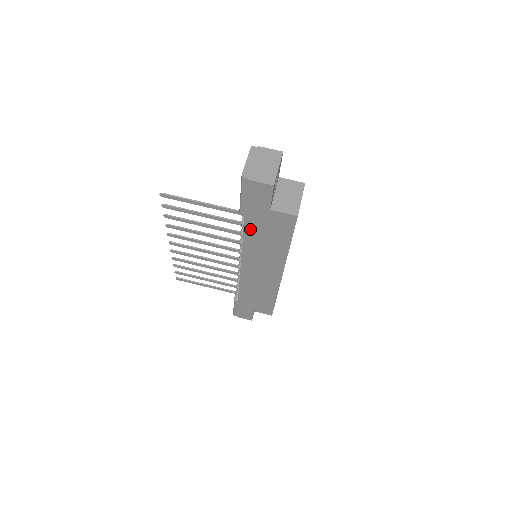
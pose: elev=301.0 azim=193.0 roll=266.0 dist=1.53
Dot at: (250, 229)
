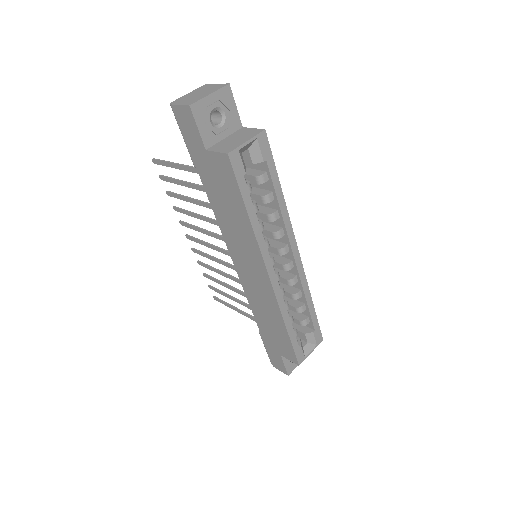
Dot at: (210, 191)
